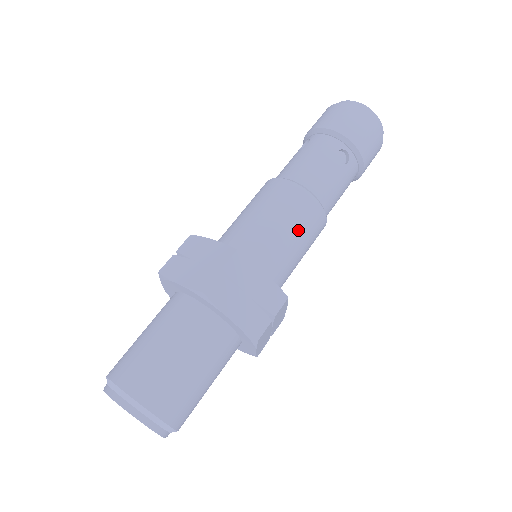
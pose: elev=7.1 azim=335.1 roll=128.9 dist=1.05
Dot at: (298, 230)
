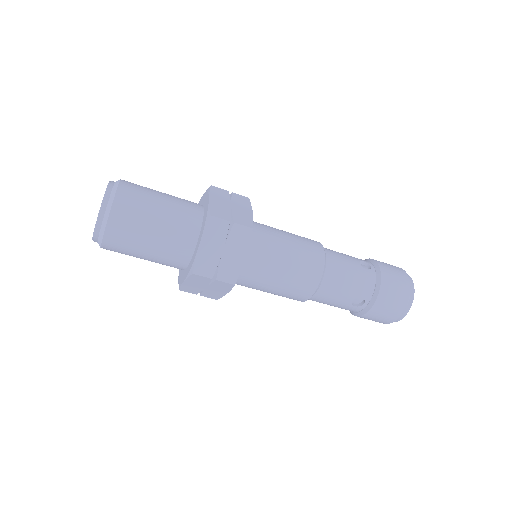
Dot at: (296, 243)
